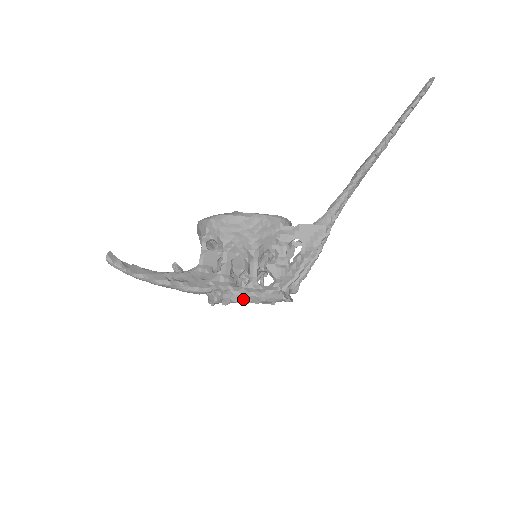
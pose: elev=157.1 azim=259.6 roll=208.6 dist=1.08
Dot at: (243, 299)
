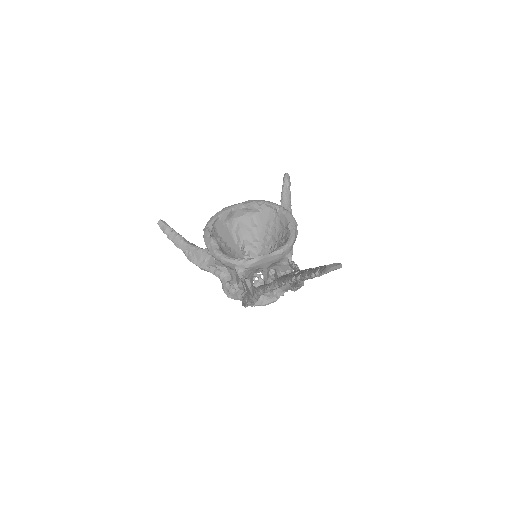
Dot at: (223, 290)
